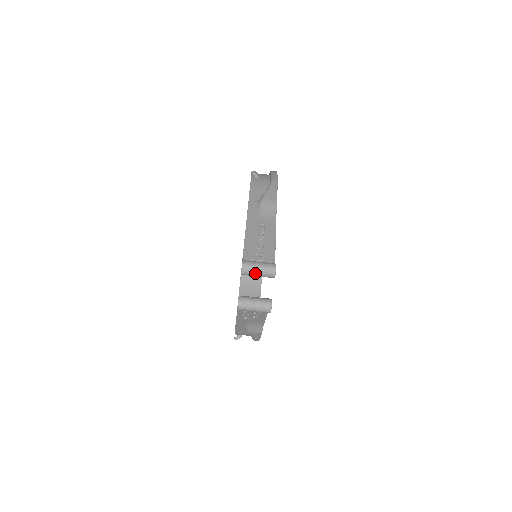
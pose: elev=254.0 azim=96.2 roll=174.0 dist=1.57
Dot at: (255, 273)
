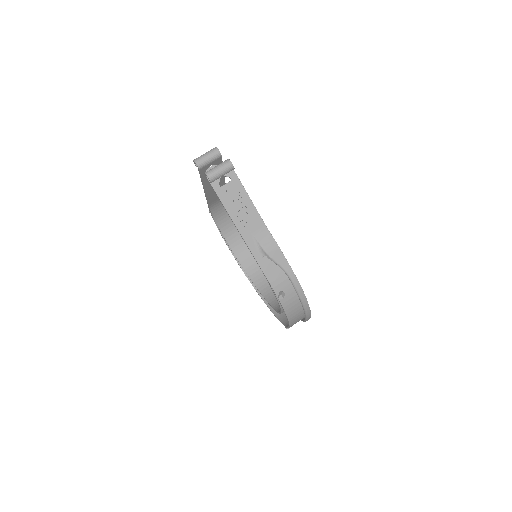
Dot at: (204, 157)
